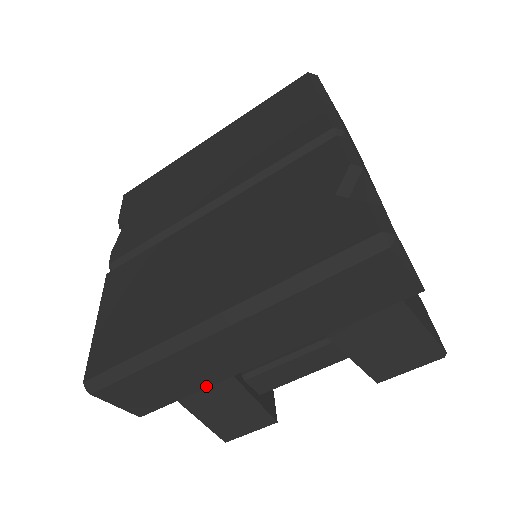
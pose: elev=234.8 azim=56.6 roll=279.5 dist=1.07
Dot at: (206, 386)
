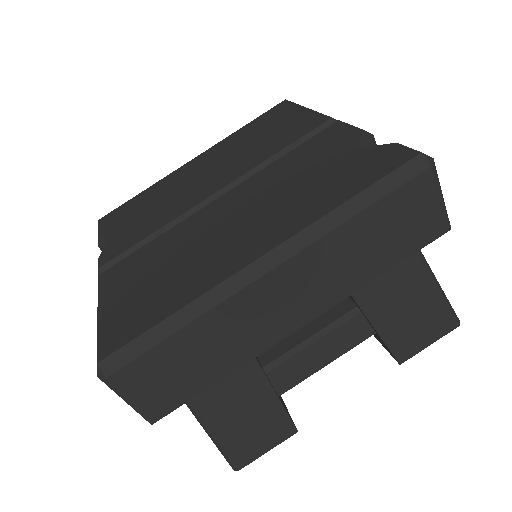
Dot at: (236, 367)
